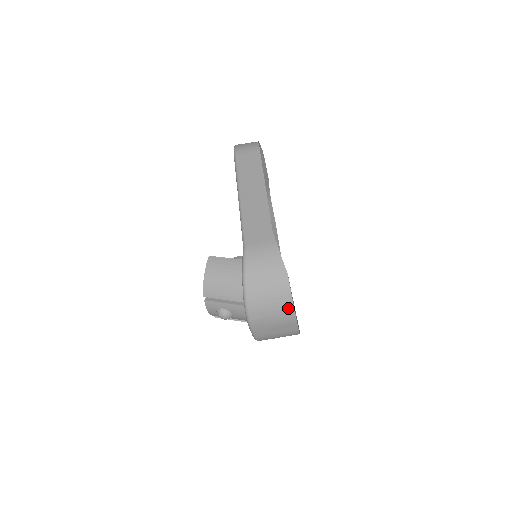
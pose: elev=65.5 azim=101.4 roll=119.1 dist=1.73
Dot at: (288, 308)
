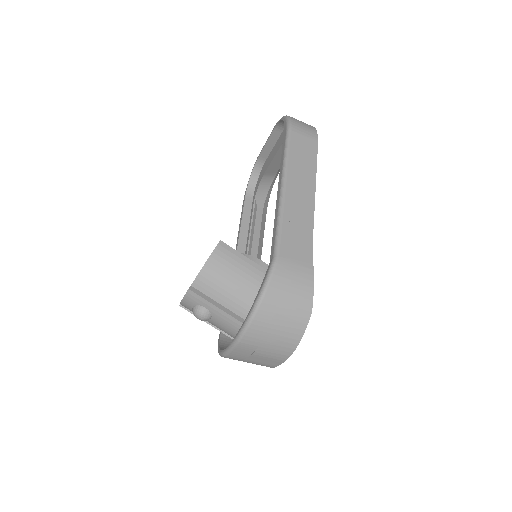
Dot at: (289, 347)
